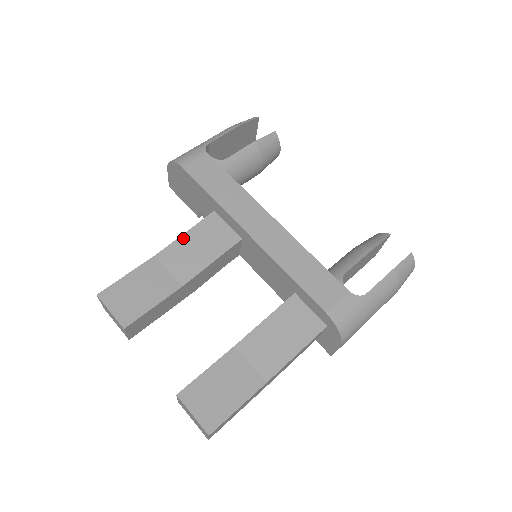
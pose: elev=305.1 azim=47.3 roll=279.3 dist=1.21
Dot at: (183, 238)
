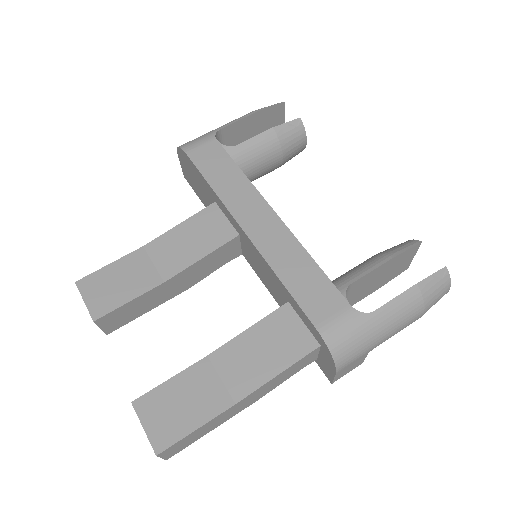
Dot at: (176, 229)
